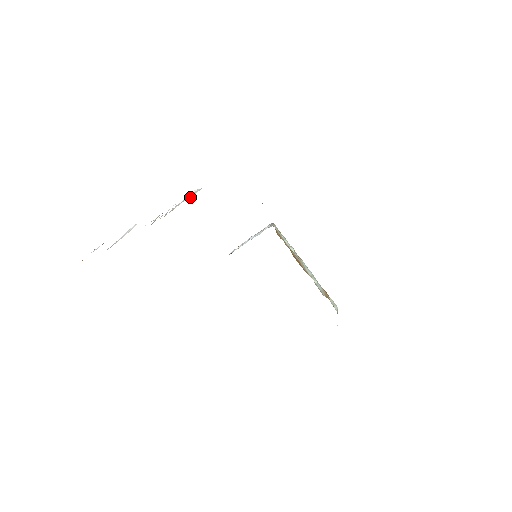
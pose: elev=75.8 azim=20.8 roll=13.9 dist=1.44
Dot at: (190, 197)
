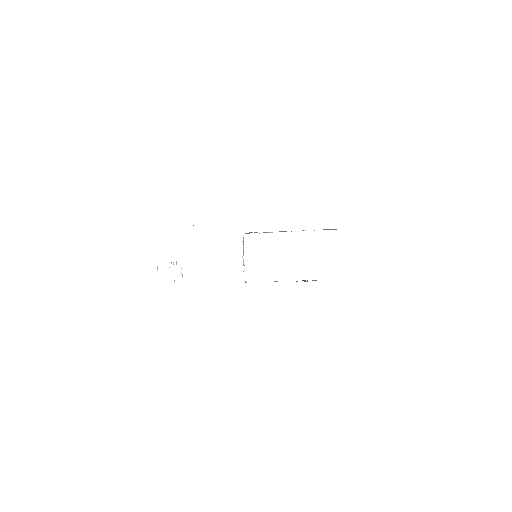
Dot at: occluded
